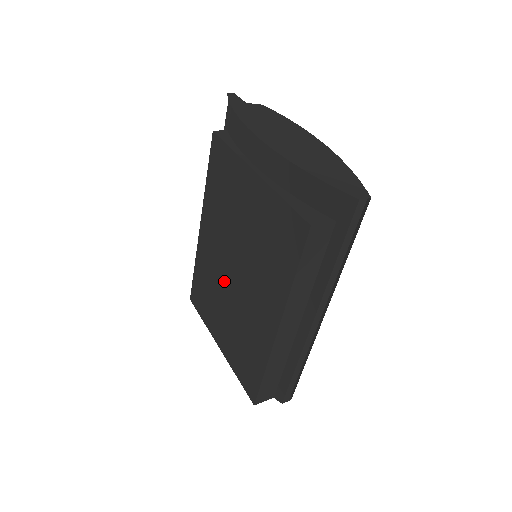
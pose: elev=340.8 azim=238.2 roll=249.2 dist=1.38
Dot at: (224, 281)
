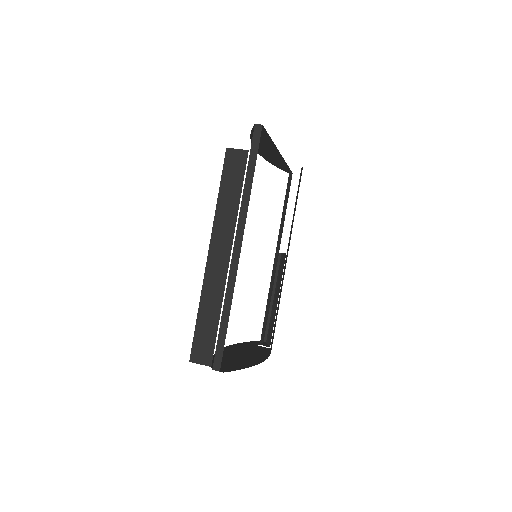
Dot at: occluded
